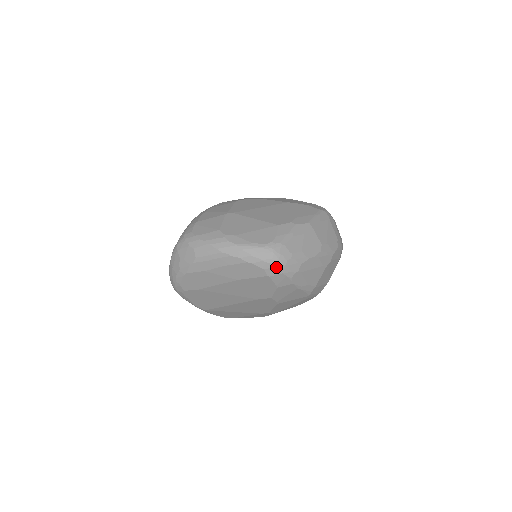
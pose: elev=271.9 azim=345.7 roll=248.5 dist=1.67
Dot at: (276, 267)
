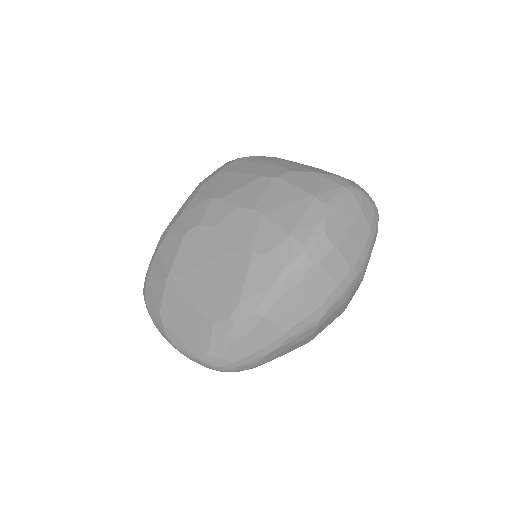
Dot at: occluded
